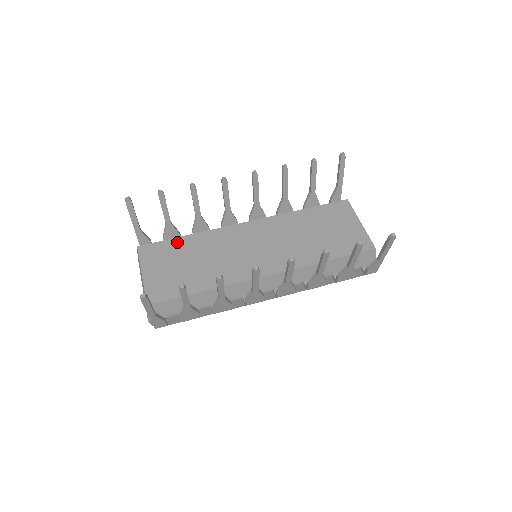
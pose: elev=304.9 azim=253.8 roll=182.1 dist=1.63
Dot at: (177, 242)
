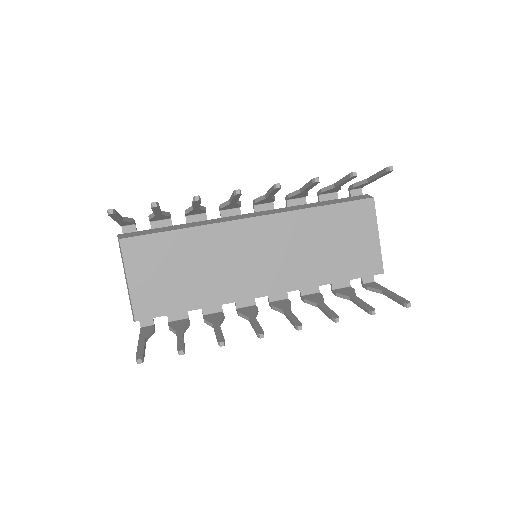
Dot at: (168, 238)
